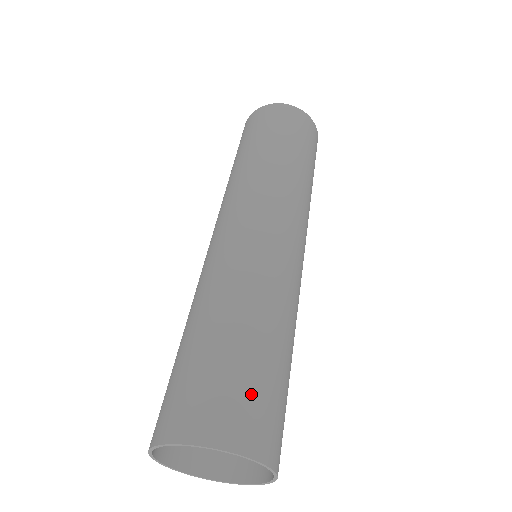
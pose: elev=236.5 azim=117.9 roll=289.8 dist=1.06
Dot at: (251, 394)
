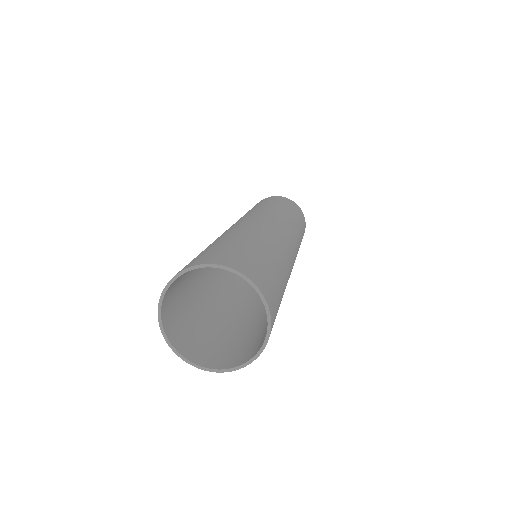
Dot at: (254, 261)
